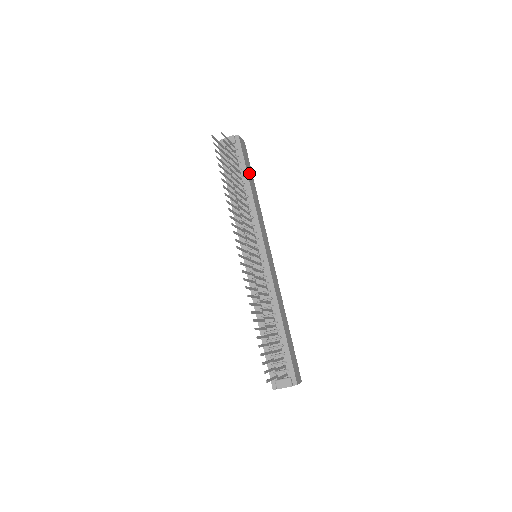
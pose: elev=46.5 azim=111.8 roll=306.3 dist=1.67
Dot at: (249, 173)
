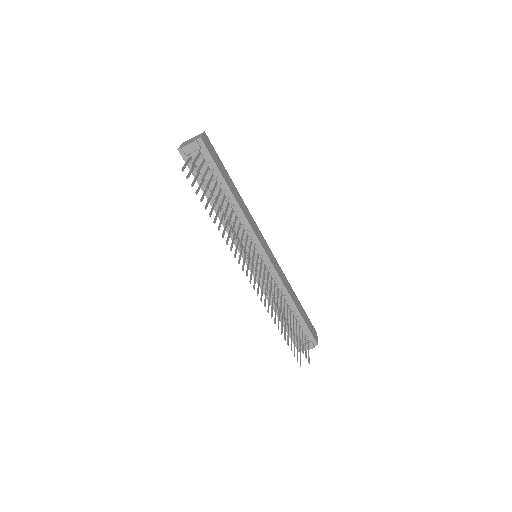
Dot at: (224, 175)
